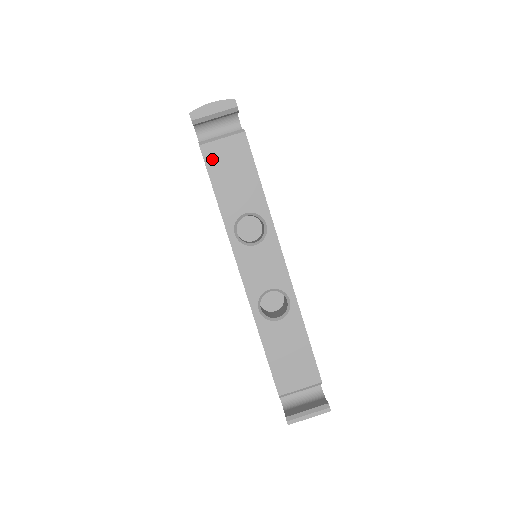
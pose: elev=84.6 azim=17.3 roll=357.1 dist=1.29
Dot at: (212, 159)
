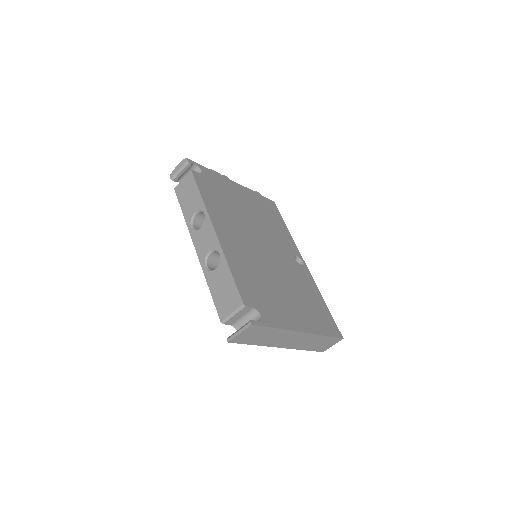
Dot at: (179, 192)
